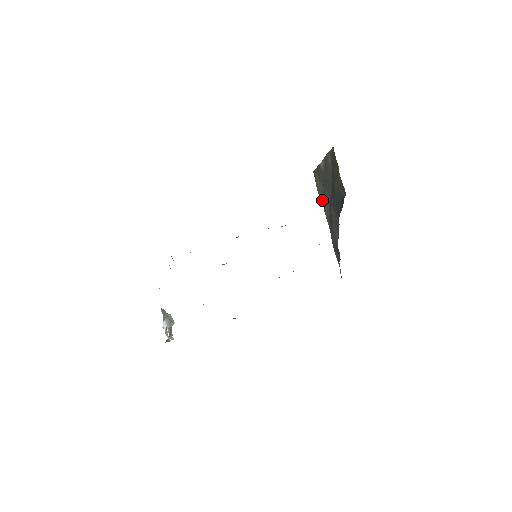
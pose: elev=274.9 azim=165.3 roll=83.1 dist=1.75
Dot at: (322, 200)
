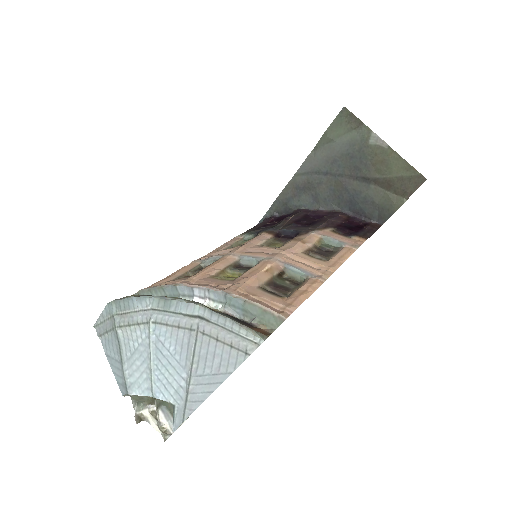
Dot at: (320, 147)
